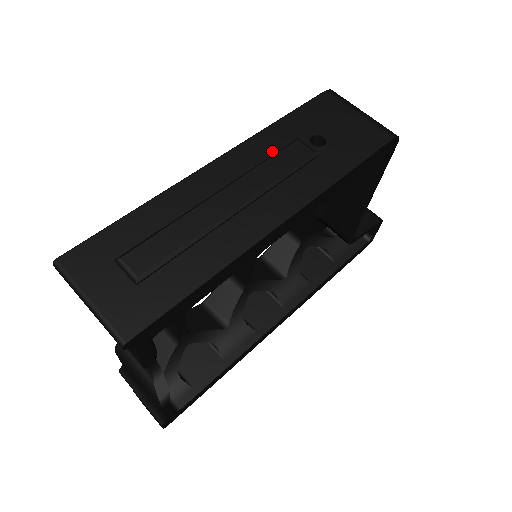
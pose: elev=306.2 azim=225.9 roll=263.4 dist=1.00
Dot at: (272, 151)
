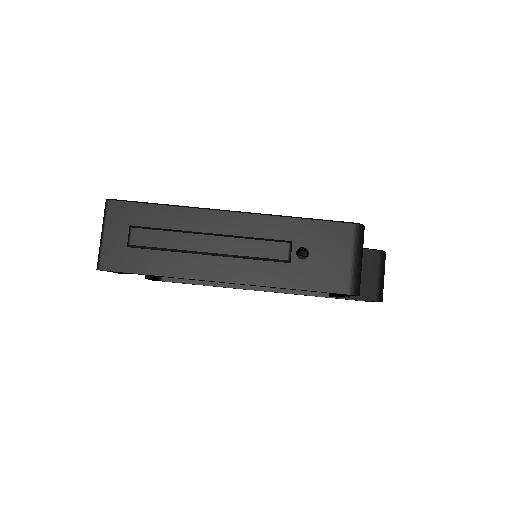
Dot at: (269, 235)
